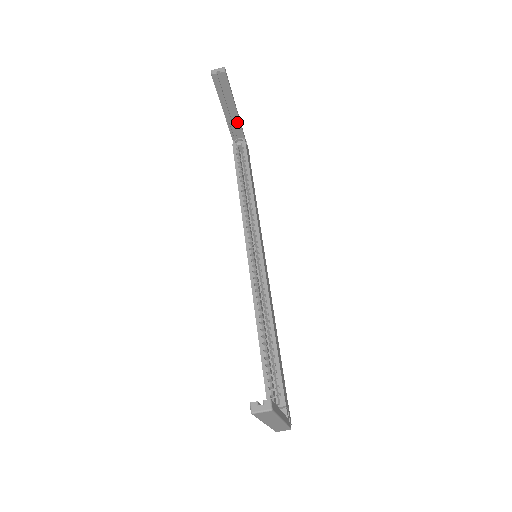
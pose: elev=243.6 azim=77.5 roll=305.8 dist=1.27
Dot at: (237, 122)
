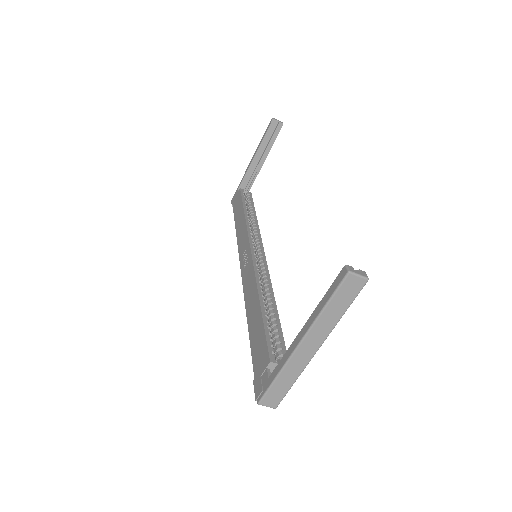
Dot at: (254, 174)
